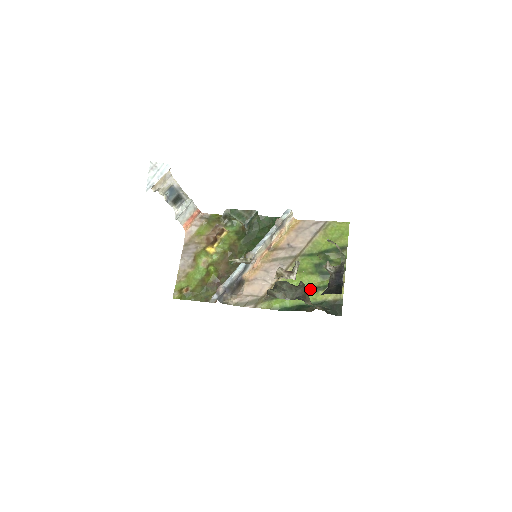
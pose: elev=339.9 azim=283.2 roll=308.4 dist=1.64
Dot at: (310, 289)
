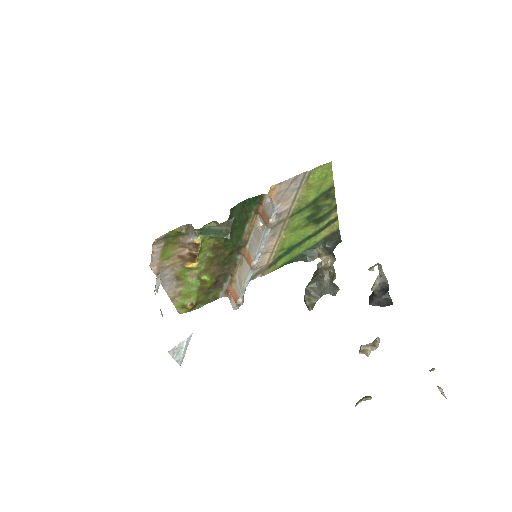
Dot at: (308, 238)
